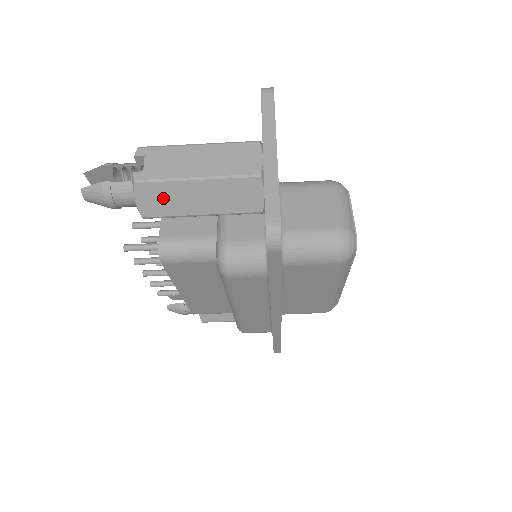
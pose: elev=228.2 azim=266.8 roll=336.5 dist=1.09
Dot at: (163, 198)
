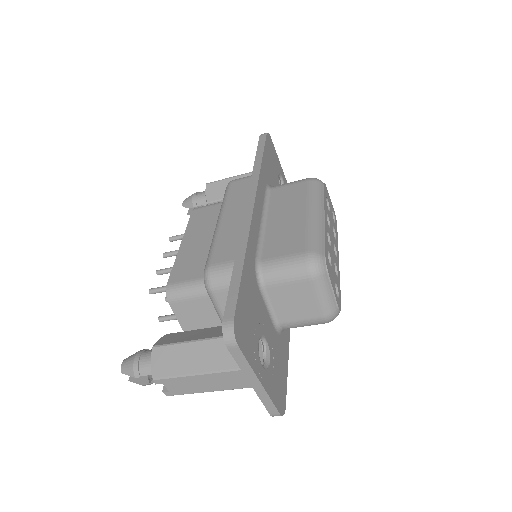
Dot at: occluded
